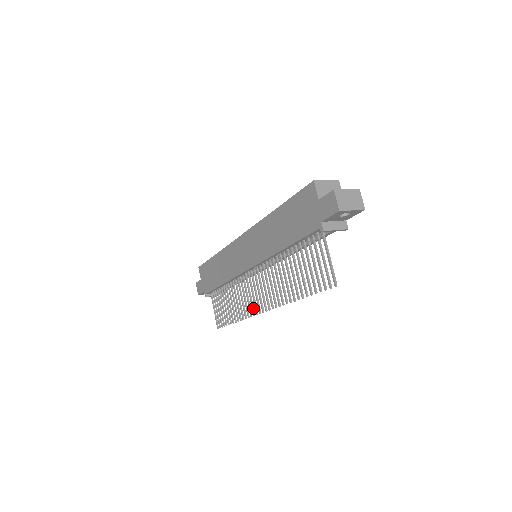
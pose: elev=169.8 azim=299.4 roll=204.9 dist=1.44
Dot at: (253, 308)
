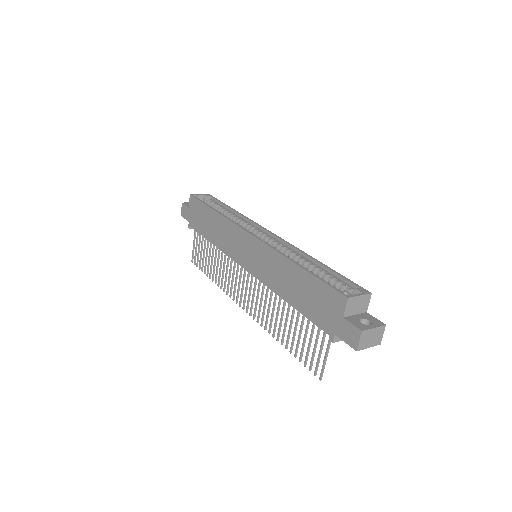
Dot at: occluded
